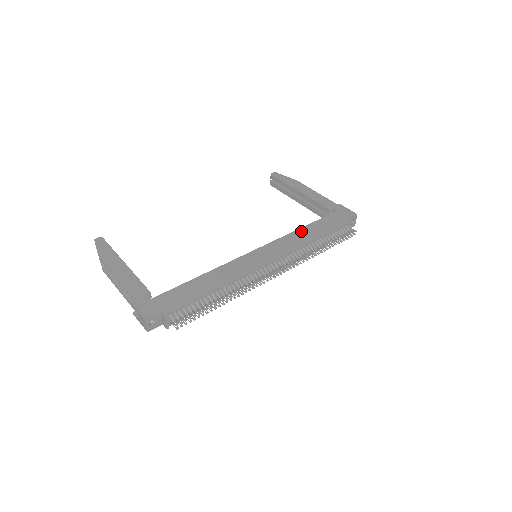
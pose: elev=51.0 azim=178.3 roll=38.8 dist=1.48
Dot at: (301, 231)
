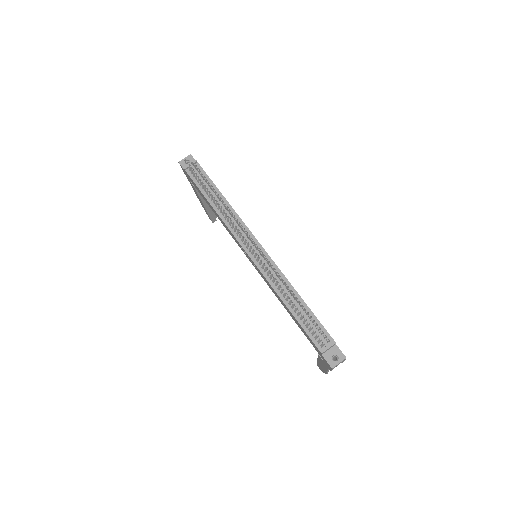
Dot at: occluded
